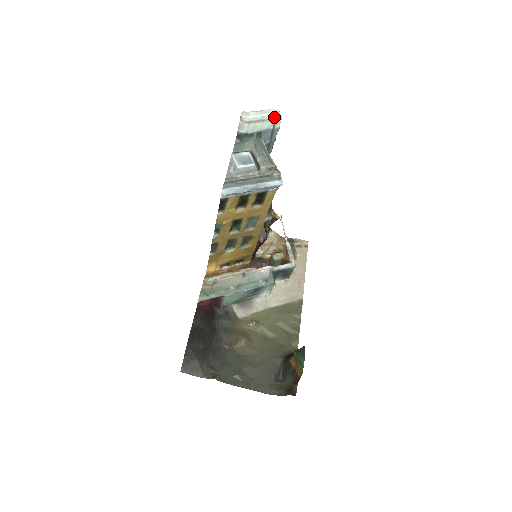
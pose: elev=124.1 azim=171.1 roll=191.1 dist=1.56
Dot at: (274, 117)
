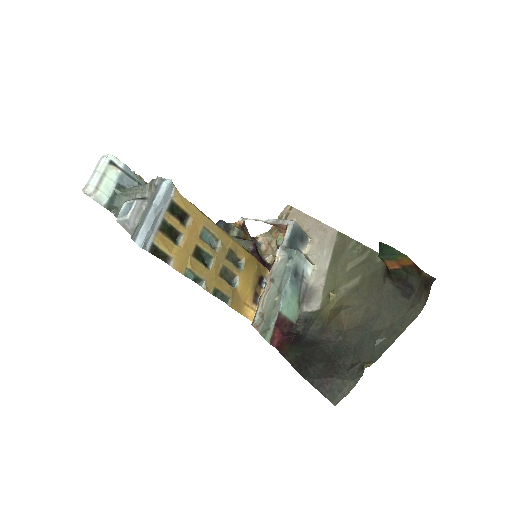
Dot at: (107, 163)
